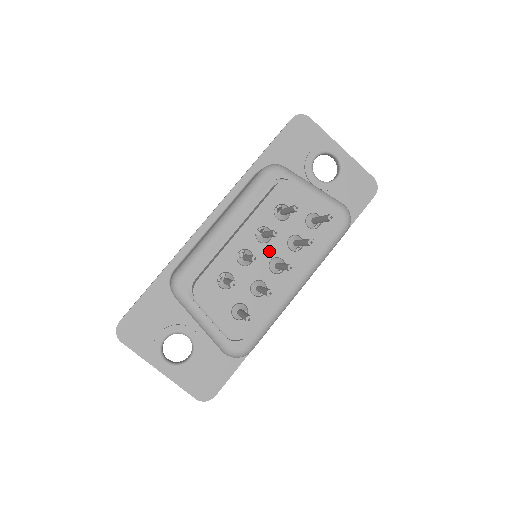
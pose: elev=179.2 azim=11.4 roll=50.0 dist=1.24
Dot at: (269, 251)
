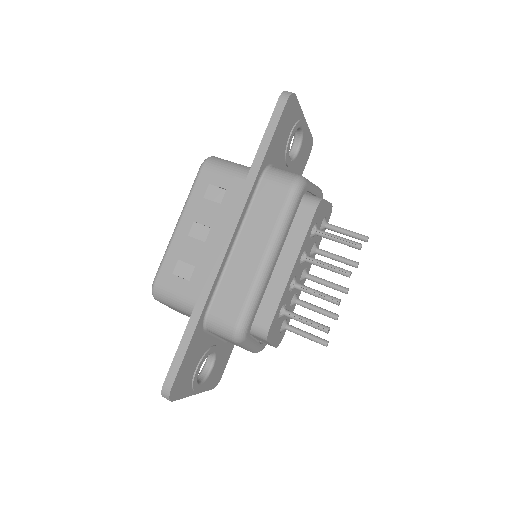
Dot at: (303, 267)
